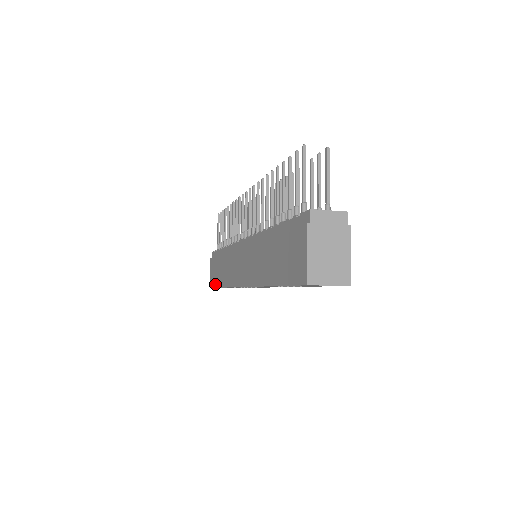
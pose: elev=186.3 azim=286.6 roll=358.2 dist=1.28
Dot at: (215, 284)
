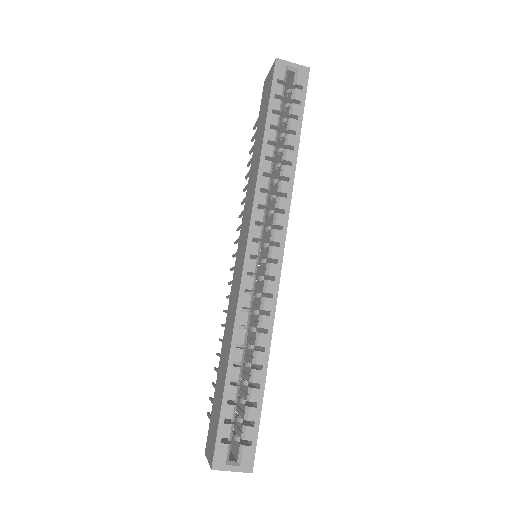
Dot at: (219, 411)
